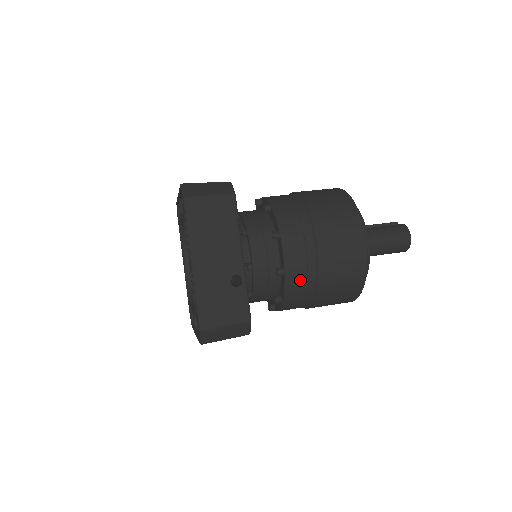
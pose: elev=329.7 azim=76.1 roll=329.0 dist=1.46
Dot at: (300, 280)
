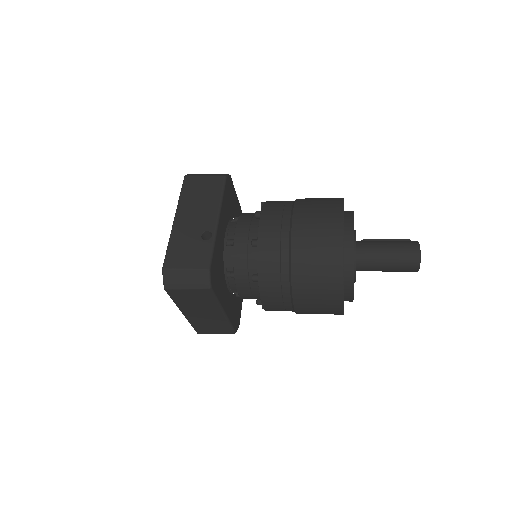
Dot at: (272, 252)
